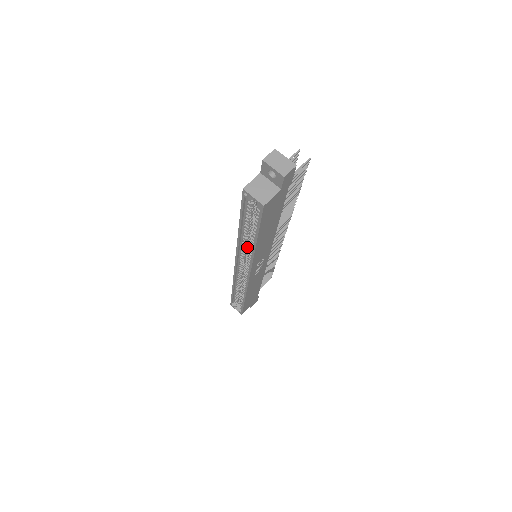
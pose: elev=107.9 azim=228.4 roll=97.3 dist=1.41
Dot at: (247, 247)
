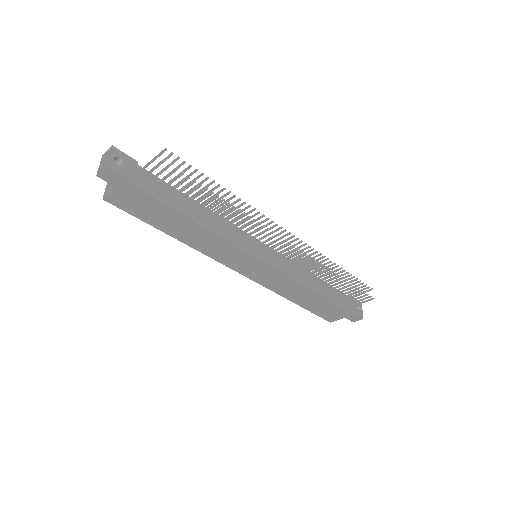
Dot at: occluded
